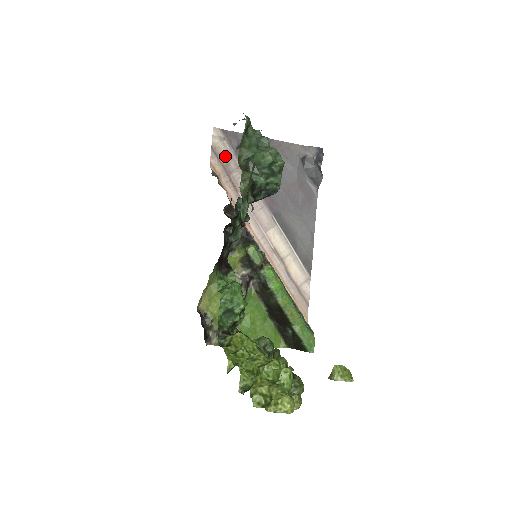
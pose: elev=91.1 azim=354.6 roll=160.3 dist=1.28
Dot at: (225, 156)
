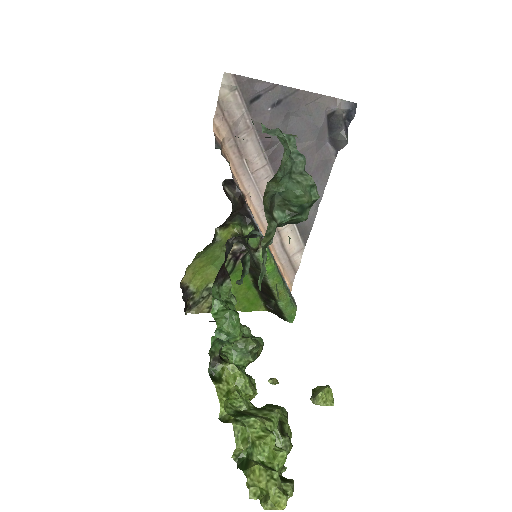
Dot at: (234, 113)
